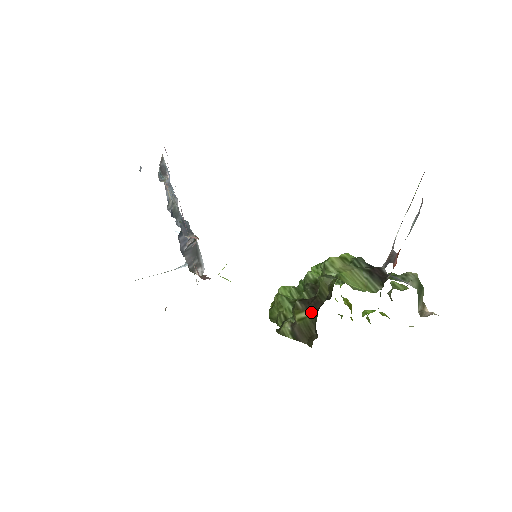
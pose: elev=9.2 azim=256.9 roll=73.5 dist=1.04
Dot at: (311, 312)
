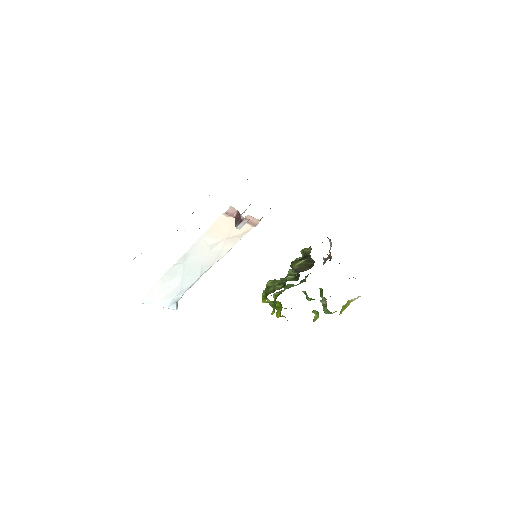
Dot at: (304, 260)
